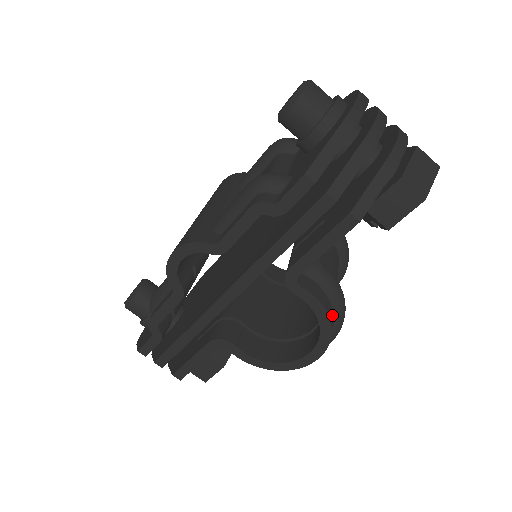
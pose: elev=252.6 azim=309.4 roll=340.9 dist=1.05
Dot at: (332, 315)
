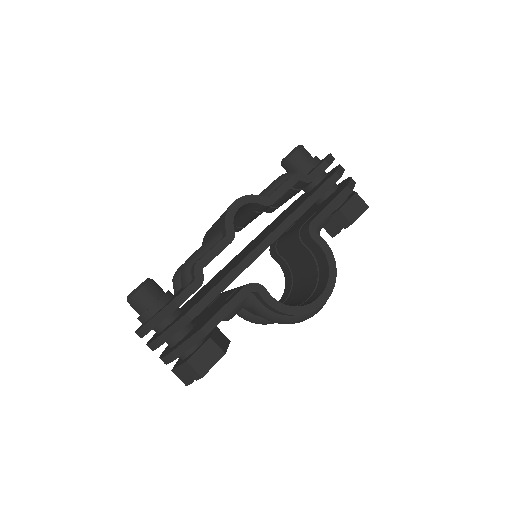
Dot at: occluded
